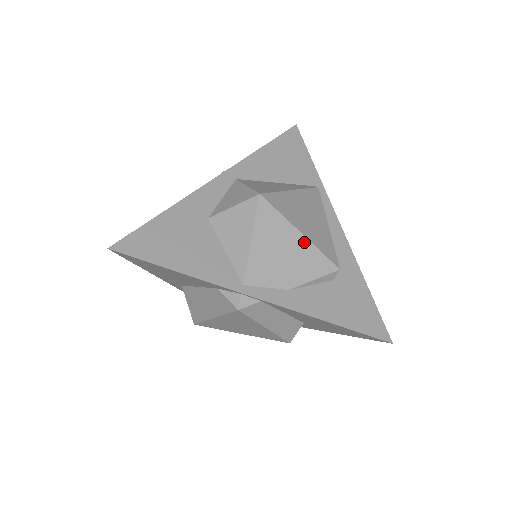
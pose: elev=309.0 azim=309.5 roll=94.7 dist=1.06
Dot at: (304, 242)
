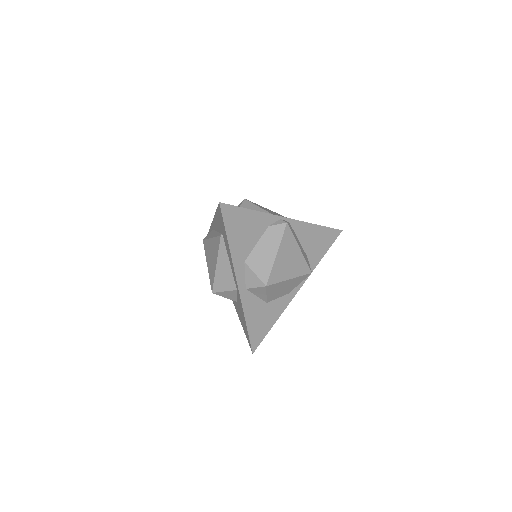
Dot at: (276, 213)
